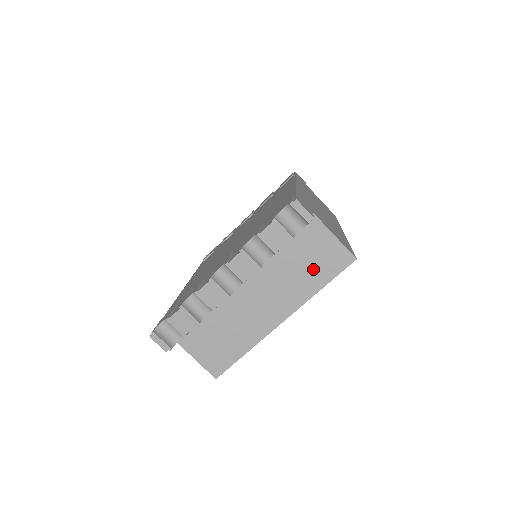
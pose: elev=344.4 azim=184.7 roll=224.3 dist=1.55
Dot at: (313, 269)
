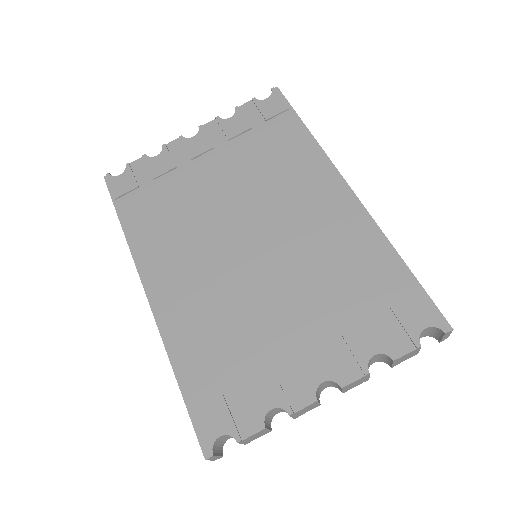
Dot at: occluded
